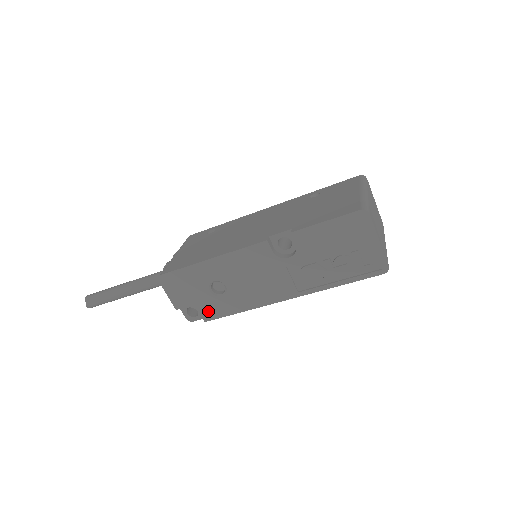
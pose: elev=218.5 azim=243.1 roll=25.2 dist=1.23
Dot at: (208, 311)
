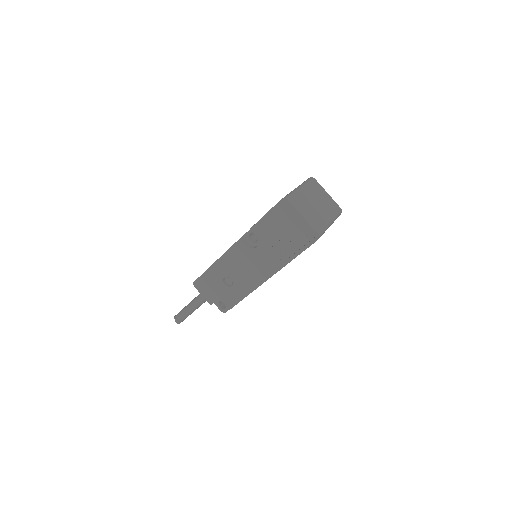
Dot at: (228, 301)
